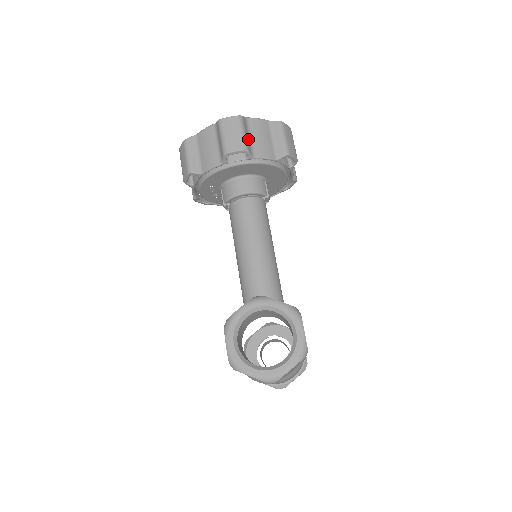
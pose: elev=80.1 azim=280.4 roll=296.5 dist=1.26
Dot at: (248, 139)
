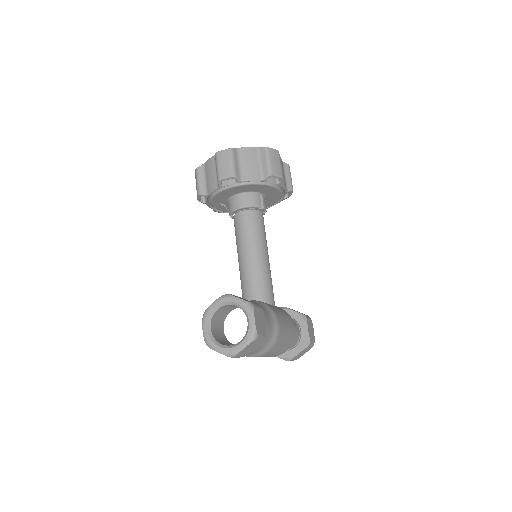
Dot at: (237, 166)
